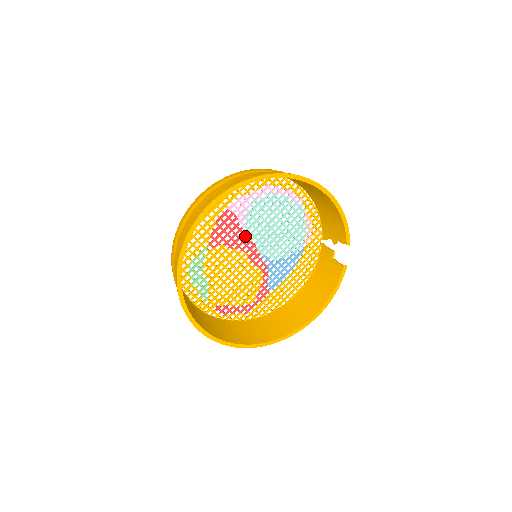
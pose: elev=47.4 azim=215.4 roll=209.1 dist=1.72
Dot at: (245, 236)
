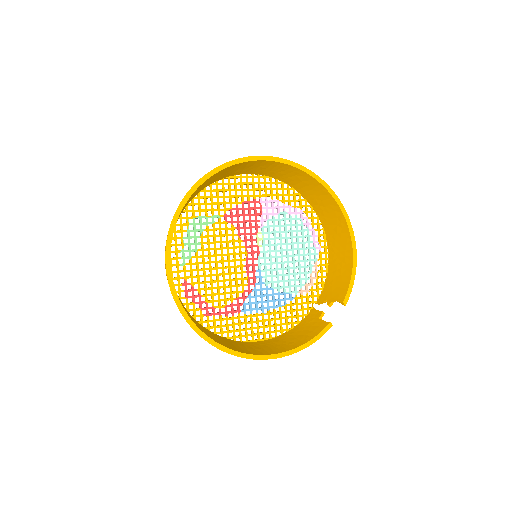
Dot at: (257, 236)
